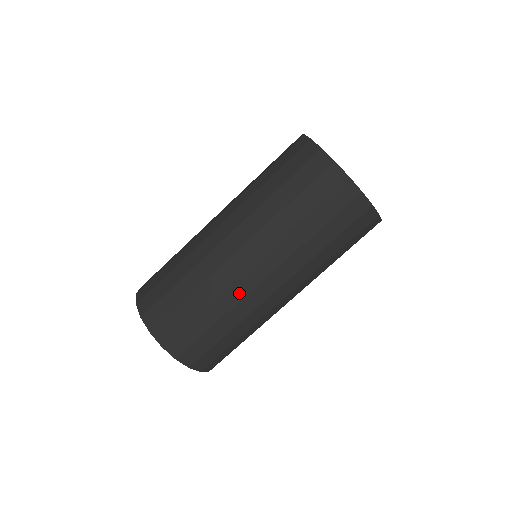
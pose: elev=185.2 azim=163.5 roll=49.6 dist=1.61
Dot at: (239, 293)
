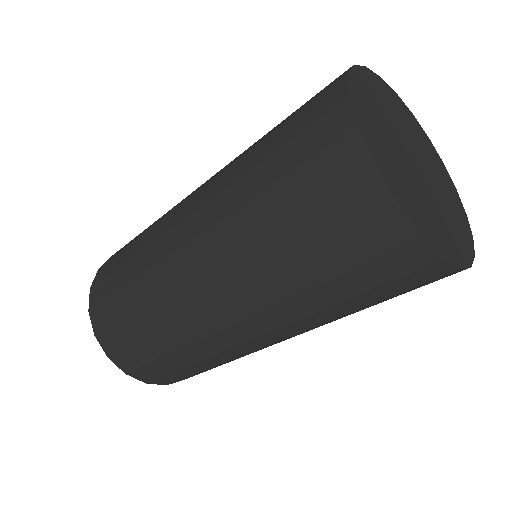
Dot at: (179, 307)
